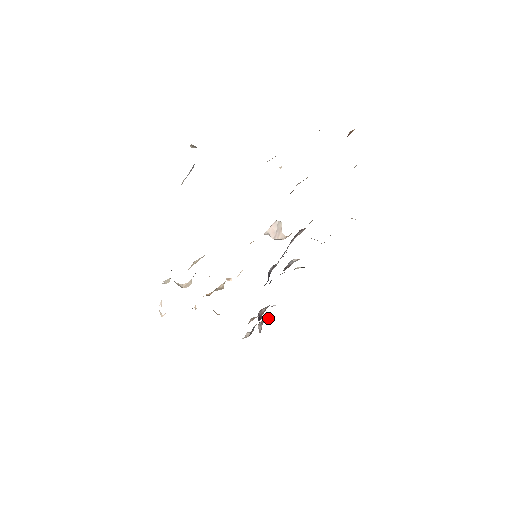
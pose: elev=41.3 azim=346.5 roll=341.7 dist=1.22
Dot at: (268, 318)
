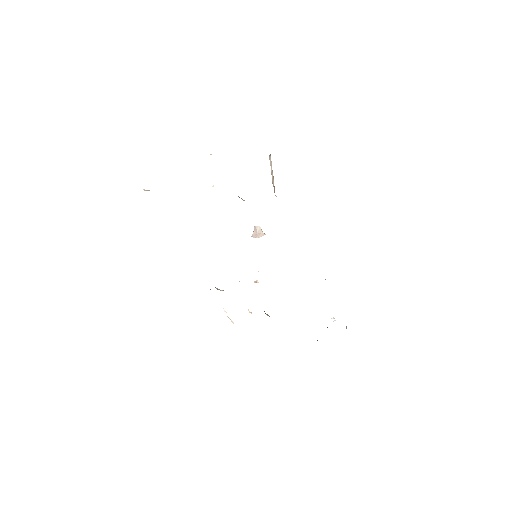
Dot at: occluded
